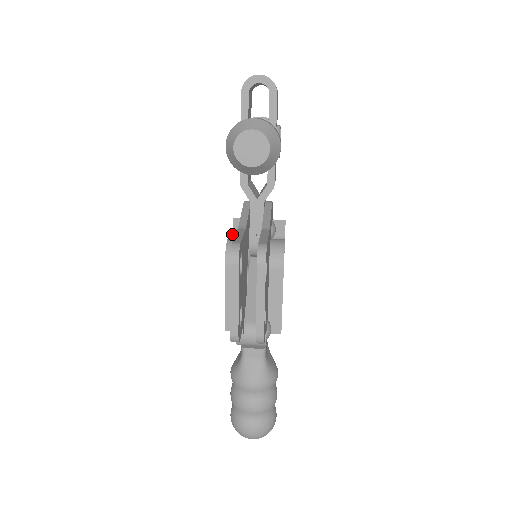
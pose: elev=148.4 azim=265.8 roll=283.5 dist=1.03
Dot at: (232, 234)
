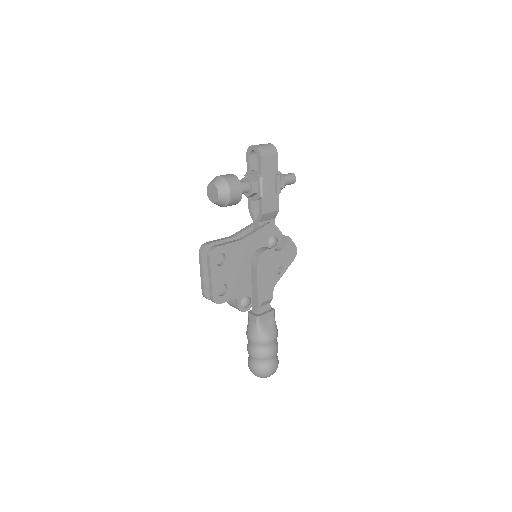
Dot at: occluded
